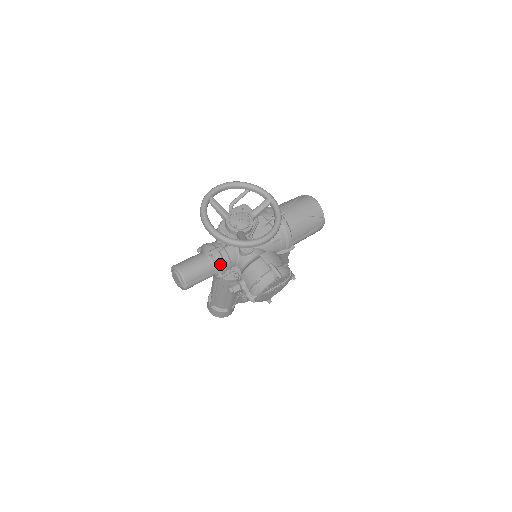
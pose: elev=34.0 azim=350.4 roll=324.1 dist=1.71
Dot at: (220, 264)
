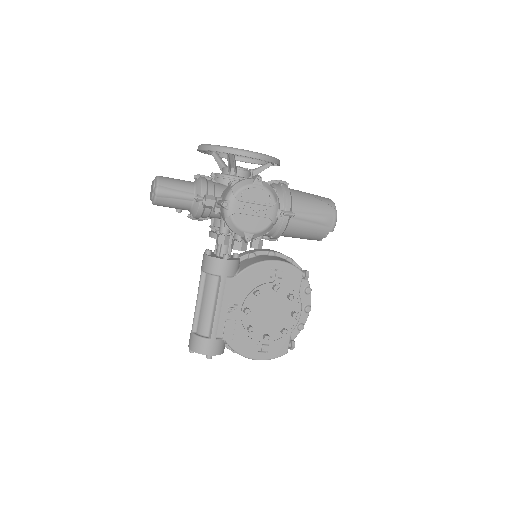
Dot at: (202, 183)
